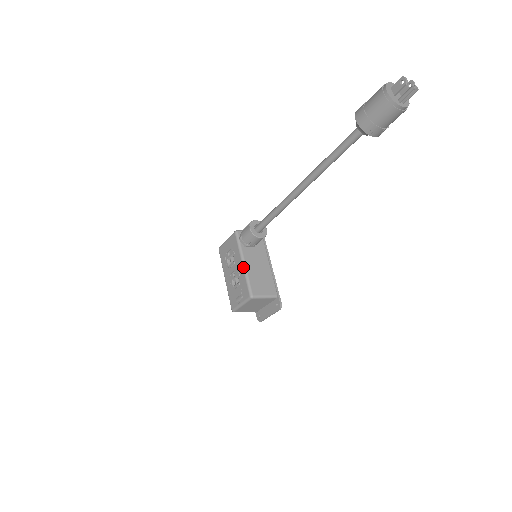
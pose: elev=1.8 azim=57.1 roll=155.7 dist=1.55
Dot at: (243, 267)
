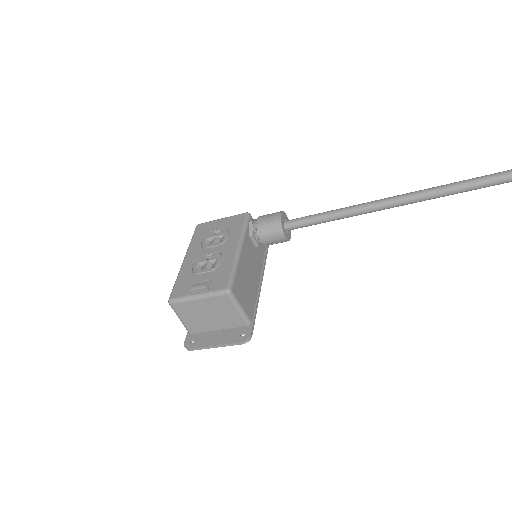
Dot at: (237, 251)
